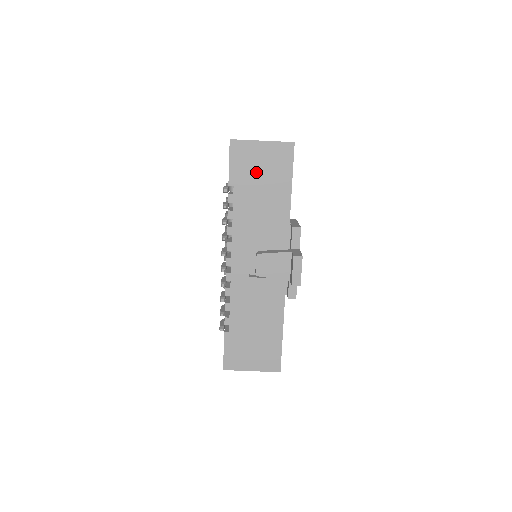
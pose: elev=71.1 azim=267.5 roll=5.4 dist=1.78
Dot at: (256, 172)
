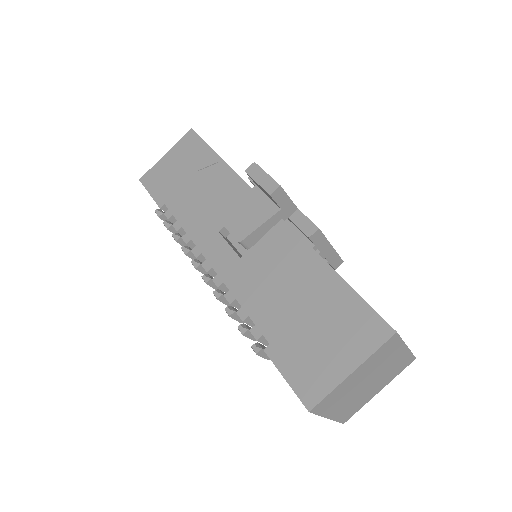
Dot at: (176, 176)
